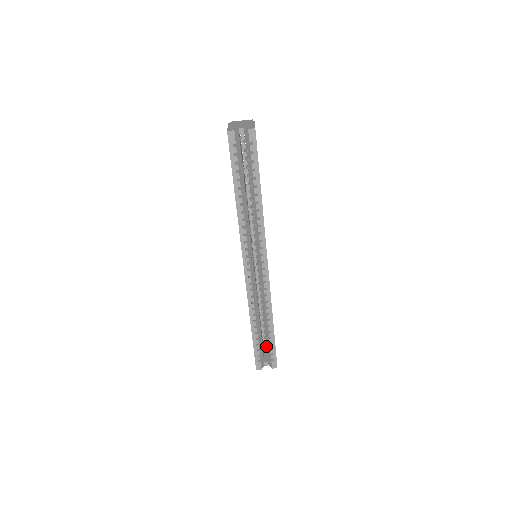
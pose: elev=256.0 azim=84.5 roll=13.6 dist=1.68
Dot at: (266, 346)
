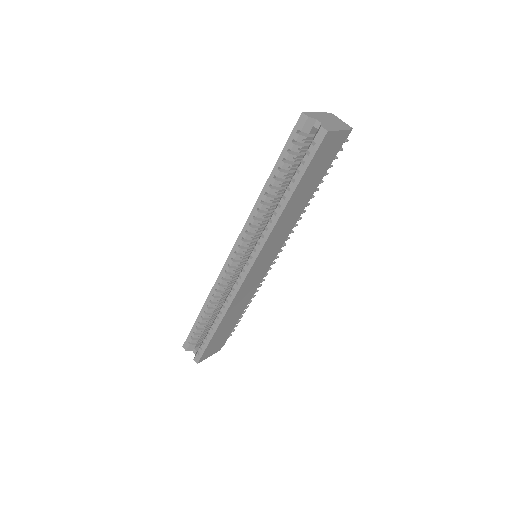
Dot at: occluded
